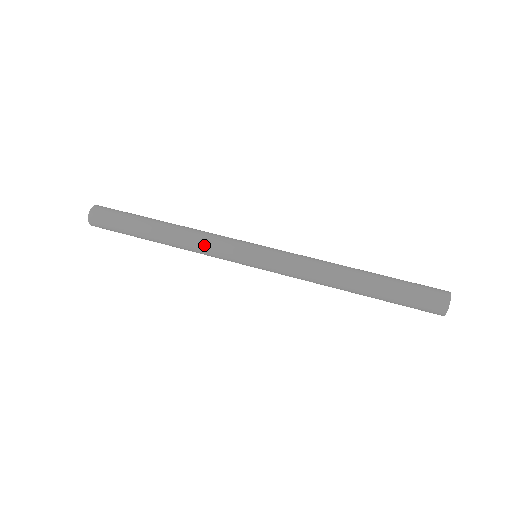
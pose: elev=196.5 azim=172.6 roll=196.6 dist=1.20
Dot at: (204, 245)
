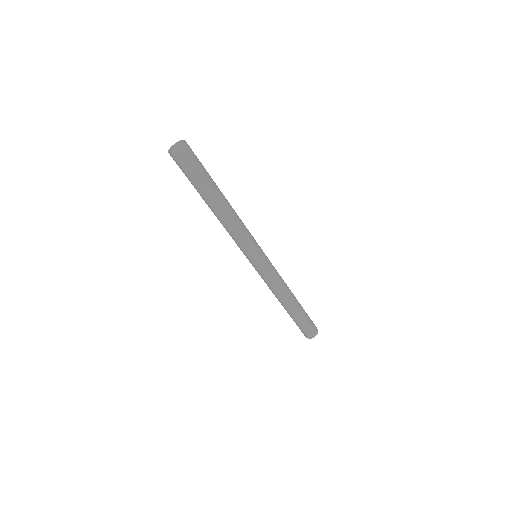
Dot at: (240, 233)
